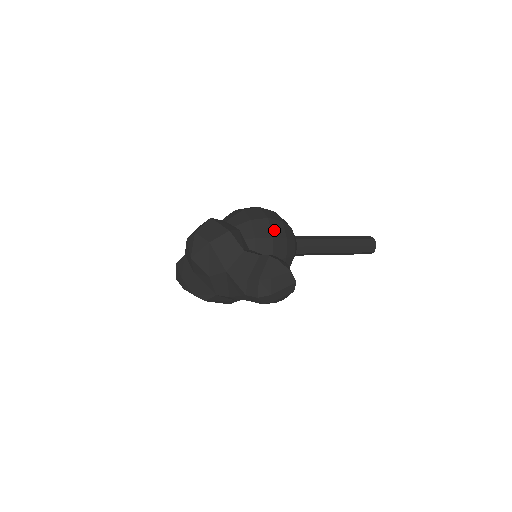
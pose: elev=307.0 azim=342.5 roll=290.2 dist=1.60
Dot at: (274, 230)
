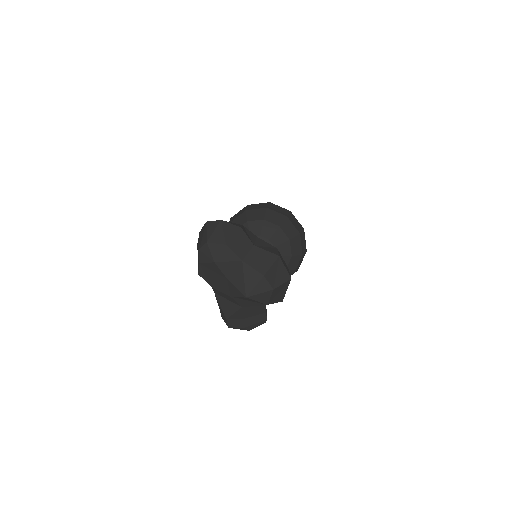
Dot at: occluded
